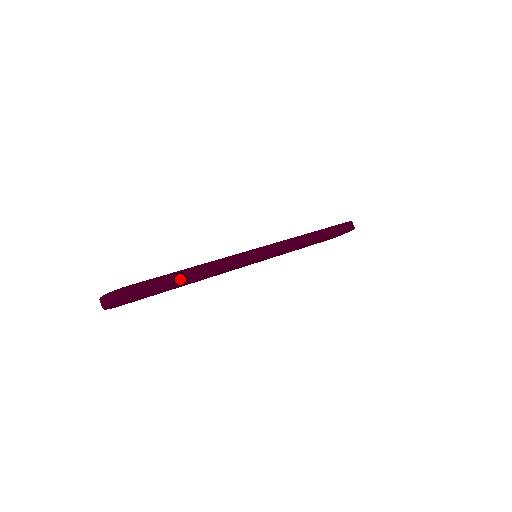
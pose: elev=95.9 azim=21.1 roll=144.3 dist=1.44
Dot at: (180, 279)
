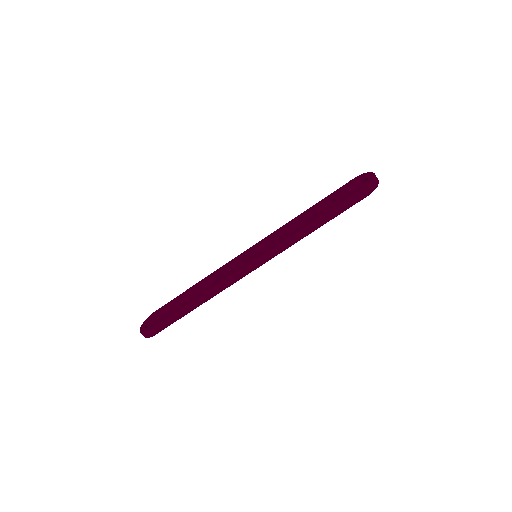
Dot at: (183, 314)
